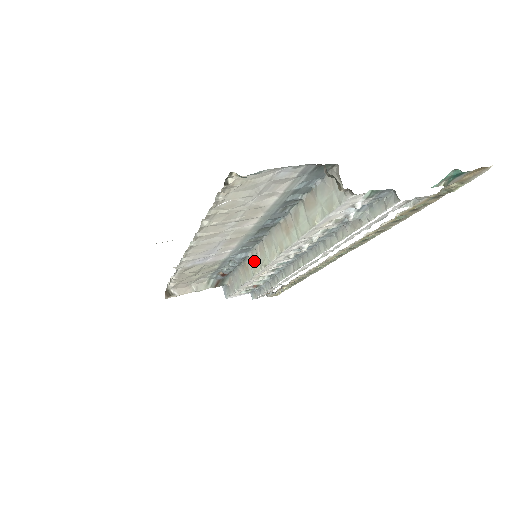
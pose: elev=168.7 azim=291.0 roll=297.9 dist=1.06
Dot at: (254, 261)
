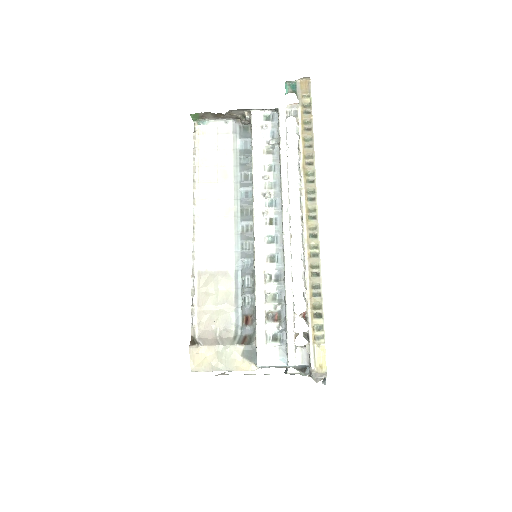
Dot at: occluded
